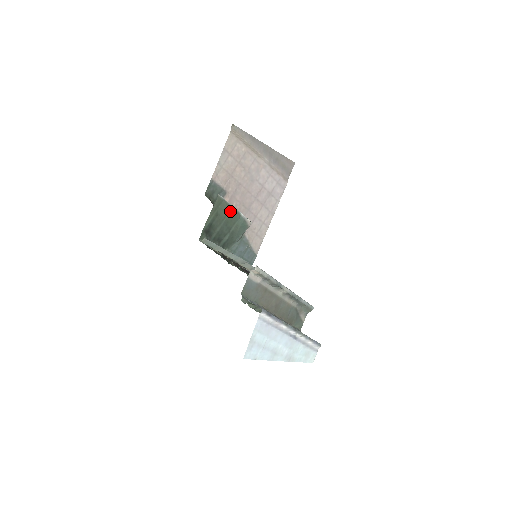
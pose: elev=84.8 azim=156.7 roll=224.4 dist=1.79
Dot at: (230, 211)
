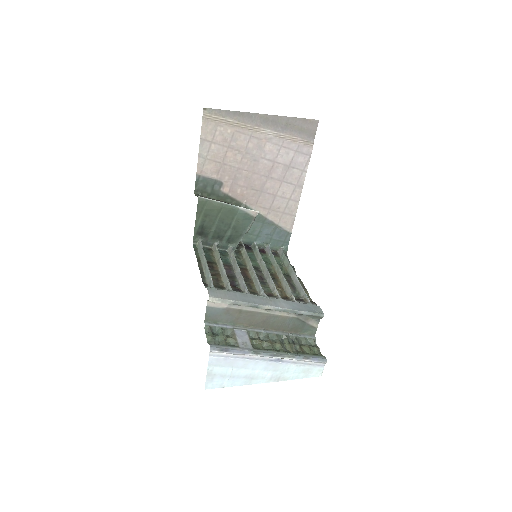
Dot at: (221, 208)
